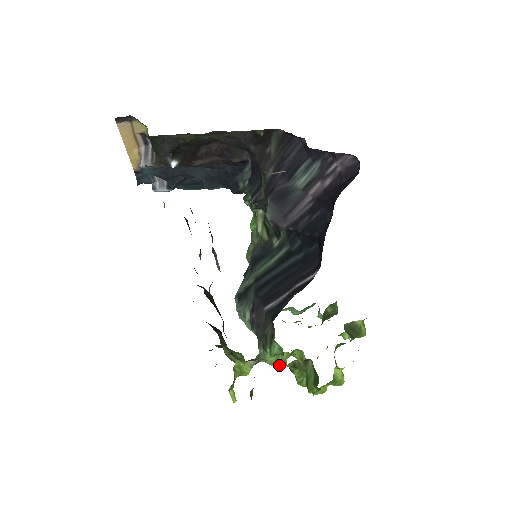
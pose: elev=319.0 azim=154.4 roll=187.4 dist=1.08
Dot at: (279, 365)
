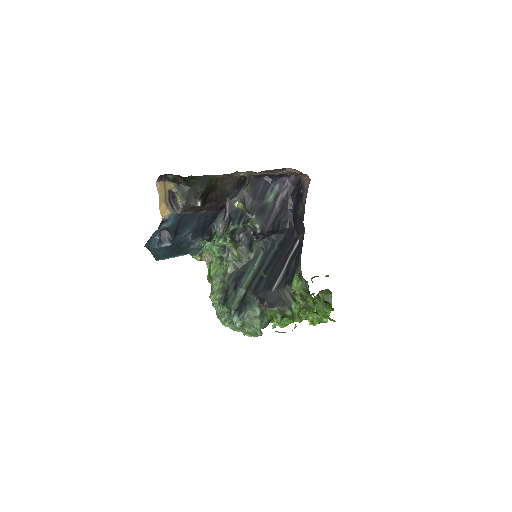
Dot at: (300, 319)
